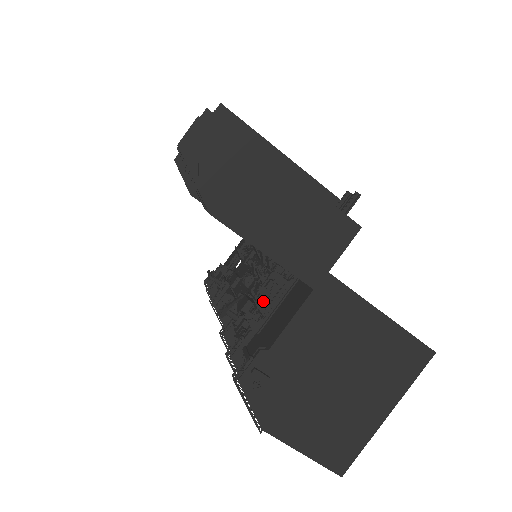
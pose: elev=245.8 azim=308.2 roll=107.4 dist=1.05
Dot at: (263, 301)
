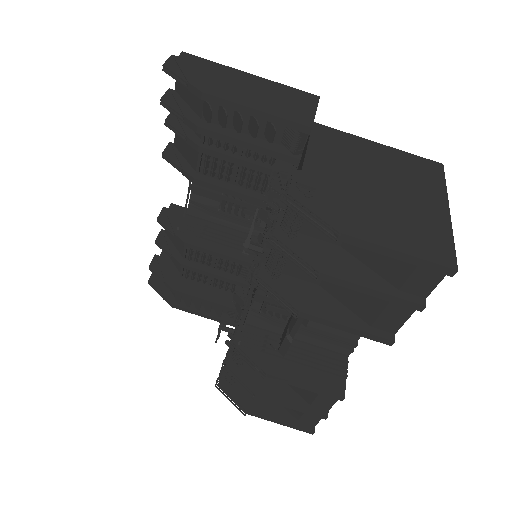
Dot at: (277, 190)
